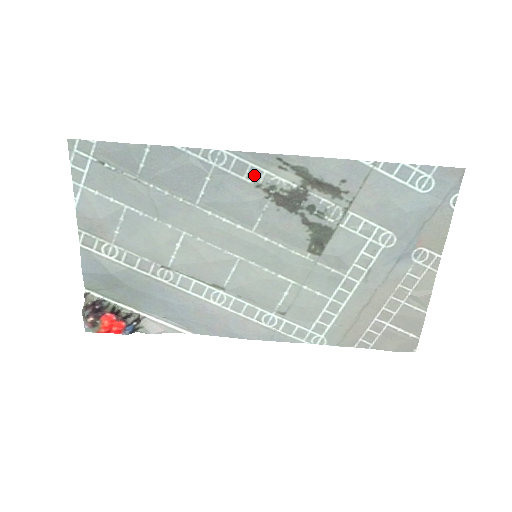
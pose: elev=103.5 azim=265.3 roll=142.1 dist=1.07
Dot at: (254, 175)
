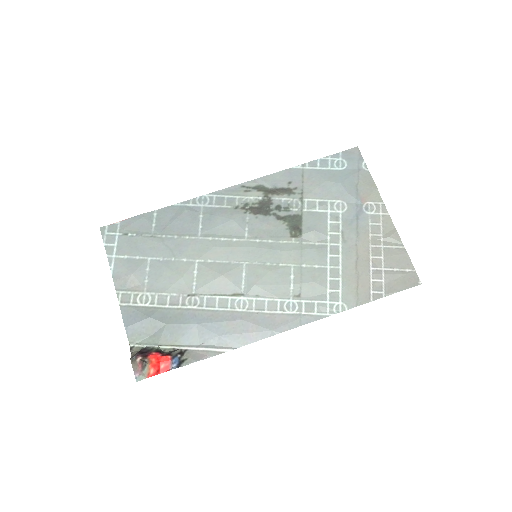
Dot at: (231, 202)
